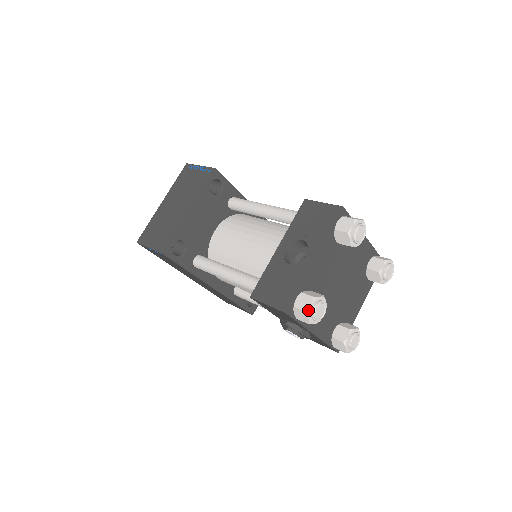
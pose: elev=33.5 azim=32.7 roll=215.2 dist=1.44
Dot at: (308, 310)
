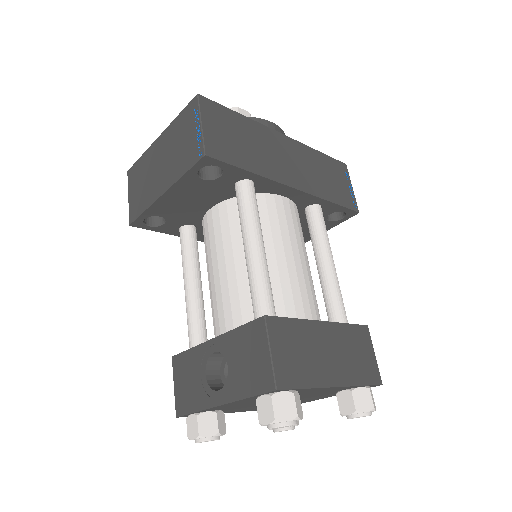
Dot at: (190, 439)
